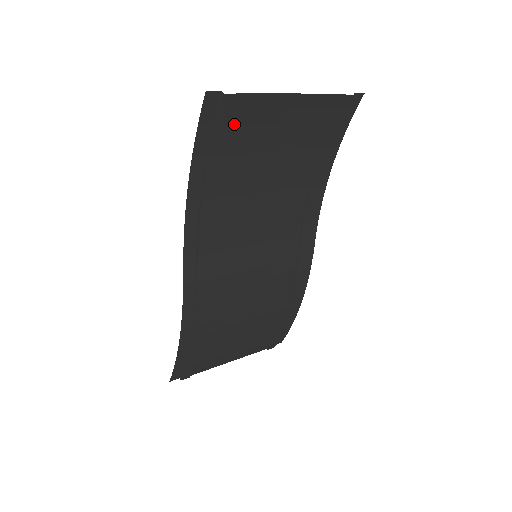
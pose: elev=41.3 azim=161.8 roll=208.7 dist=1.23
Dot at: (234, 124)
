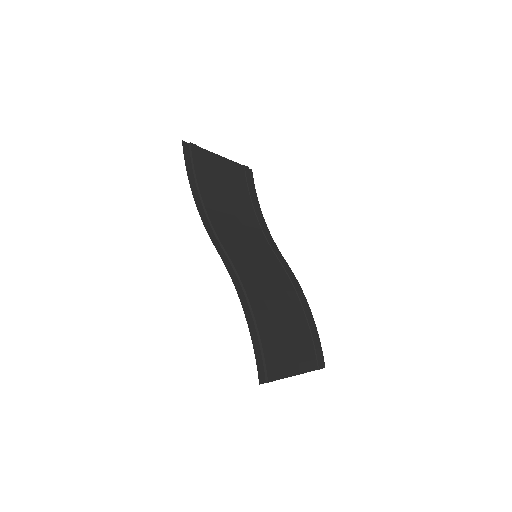
Dot at: (201, 165)
